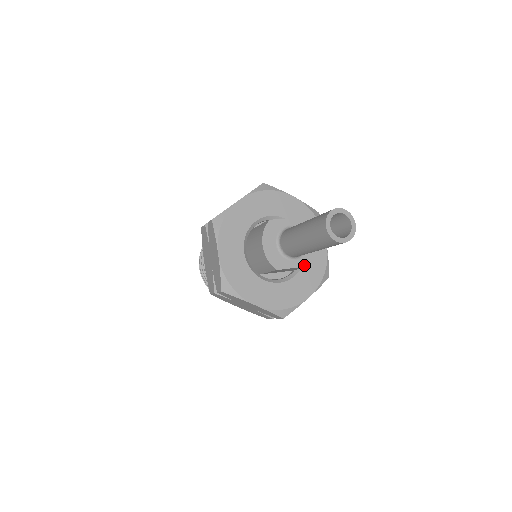
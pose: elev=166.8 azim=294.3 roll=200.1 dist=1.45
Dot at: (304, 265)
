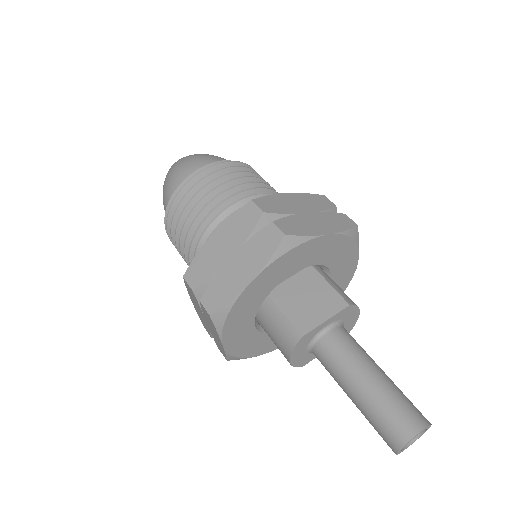
Dot at: occluded
